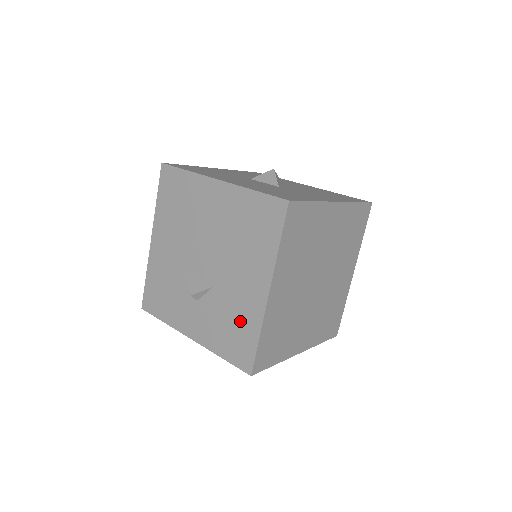
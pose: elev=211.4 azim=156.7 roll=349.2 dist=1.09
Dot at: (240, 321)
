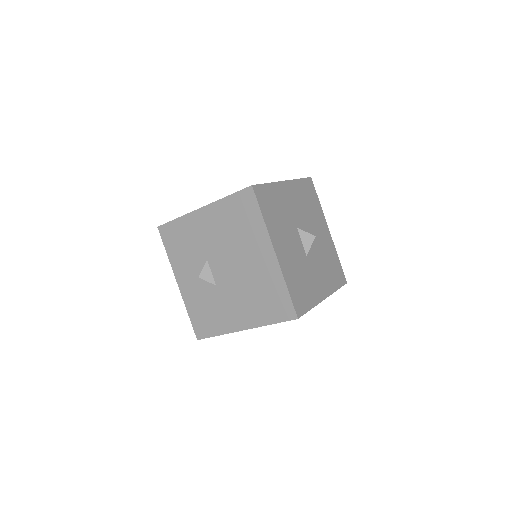
Dot at: (215, 317)
